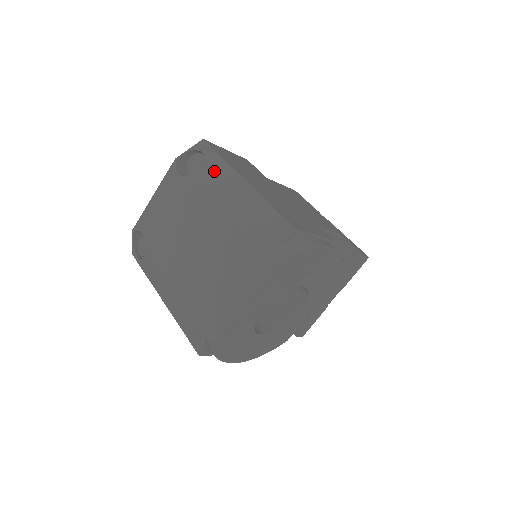
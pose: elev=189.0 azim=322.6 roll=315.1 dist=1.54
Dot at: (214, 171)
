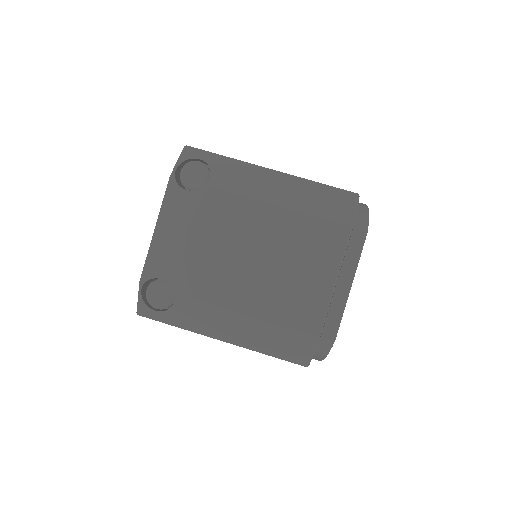
Dot at: (231, 172)
